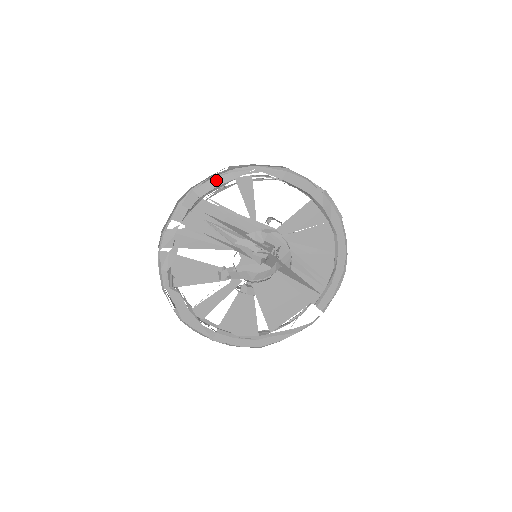
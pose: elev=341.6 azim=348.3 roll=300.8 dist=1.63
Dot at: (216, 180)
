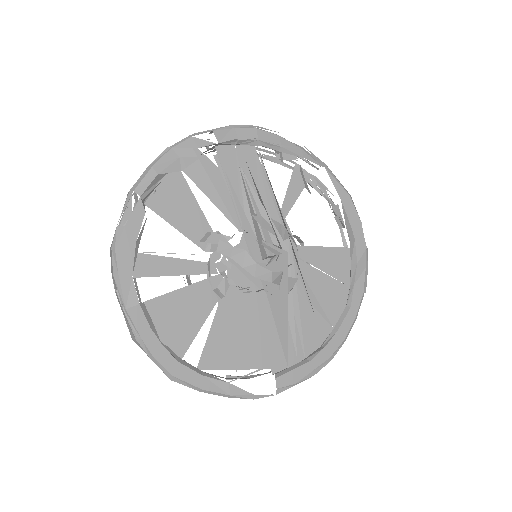
Dot at: (284, 141)
